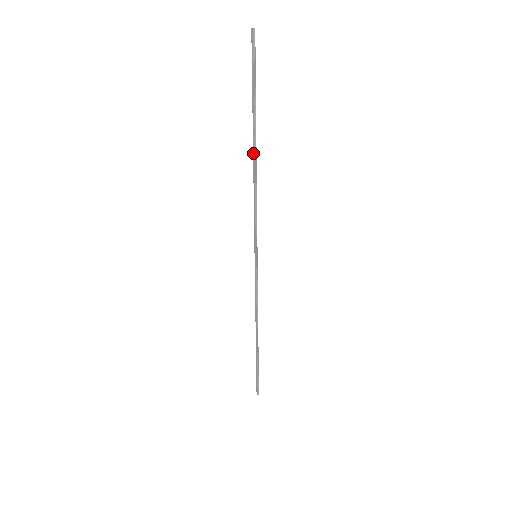
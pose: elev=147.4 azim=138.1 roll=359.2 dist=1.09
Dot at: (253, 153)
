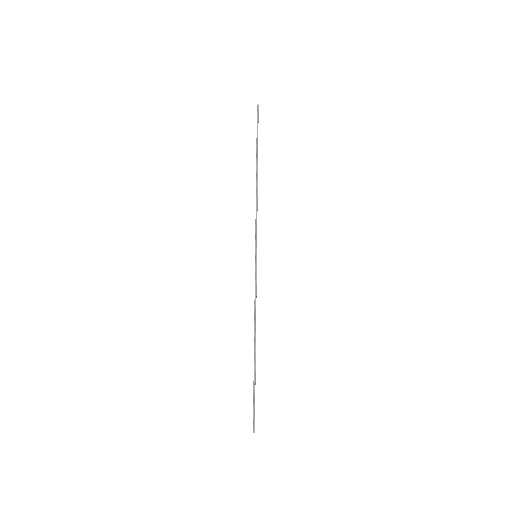
Dot at: (256, 174)
